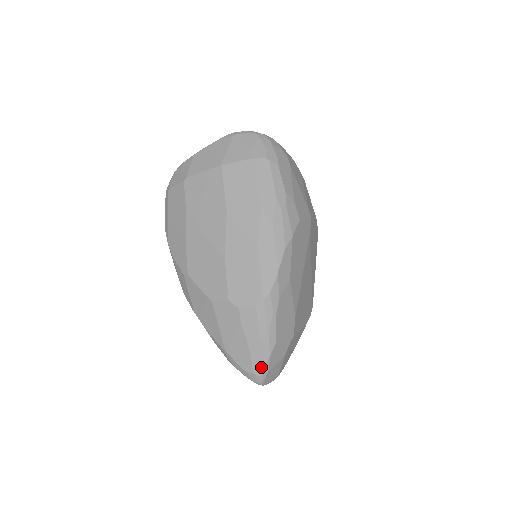
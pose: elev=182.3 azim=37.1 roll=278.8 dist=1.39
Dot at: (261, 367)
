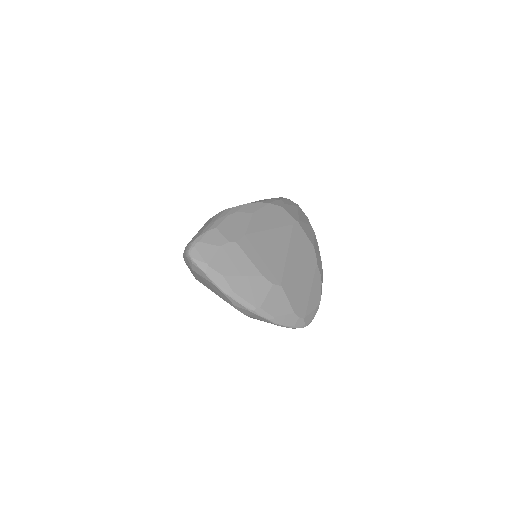
Dot at: (196, 238)
